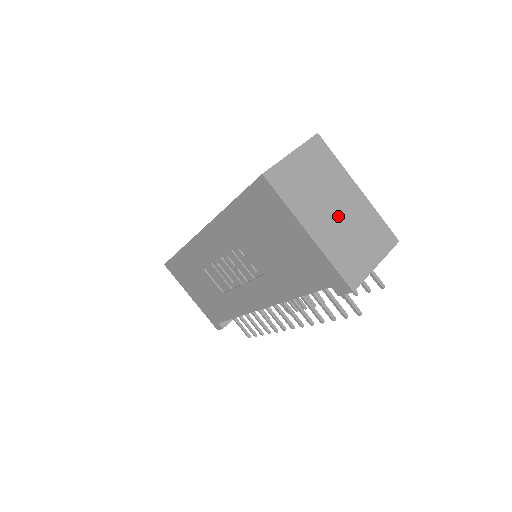
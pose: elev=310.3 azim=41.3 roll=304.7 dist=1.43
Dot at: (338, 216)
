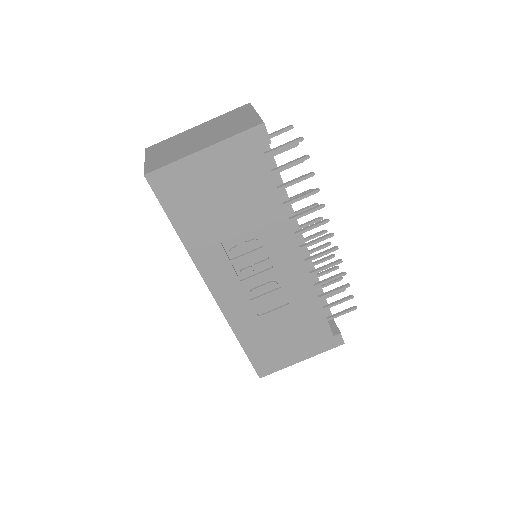
Dot at: (206, 135)
